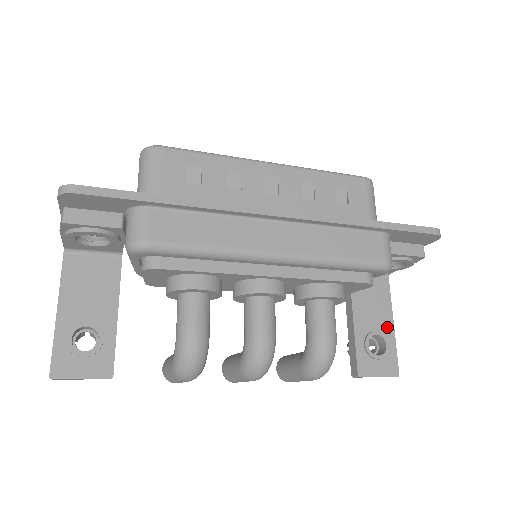
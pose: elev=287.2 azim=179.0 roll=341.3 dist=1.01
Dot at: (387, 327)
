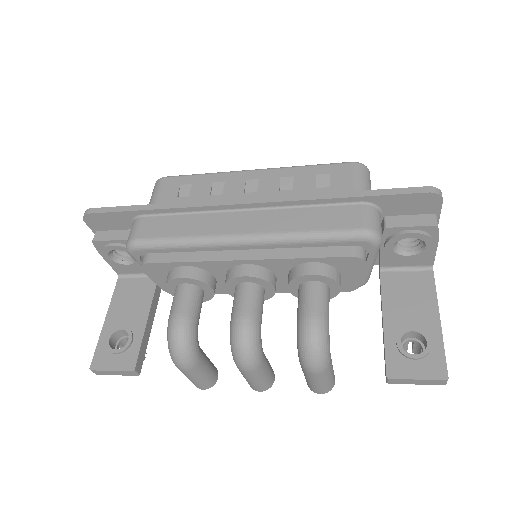
Dot at: (430, 323)
